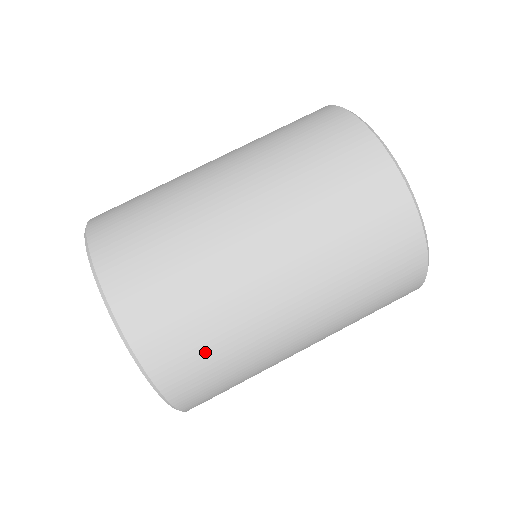
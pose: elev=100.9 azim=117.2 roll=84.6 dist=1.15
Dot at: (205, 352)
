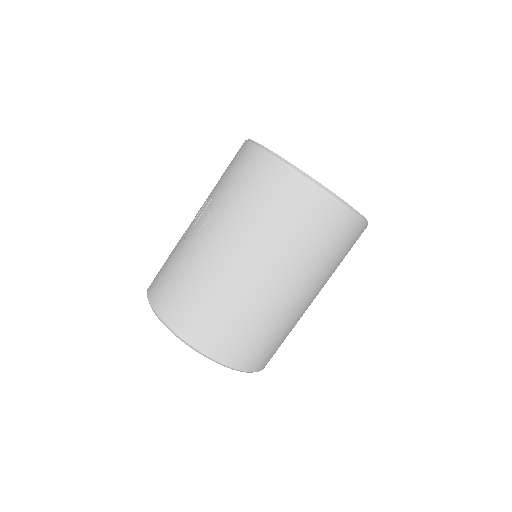
Dot at: (279, 345)
